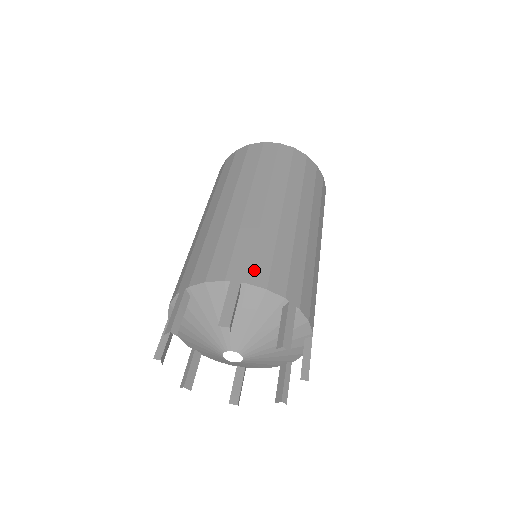
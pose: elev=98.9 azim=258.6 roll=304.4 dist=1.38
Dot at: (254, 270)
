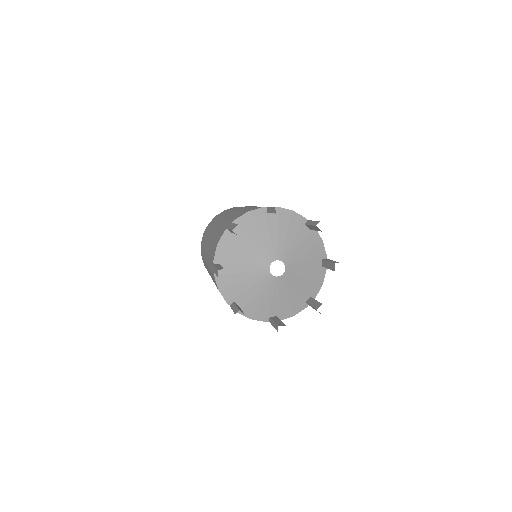
Dot at: (236, 217)
